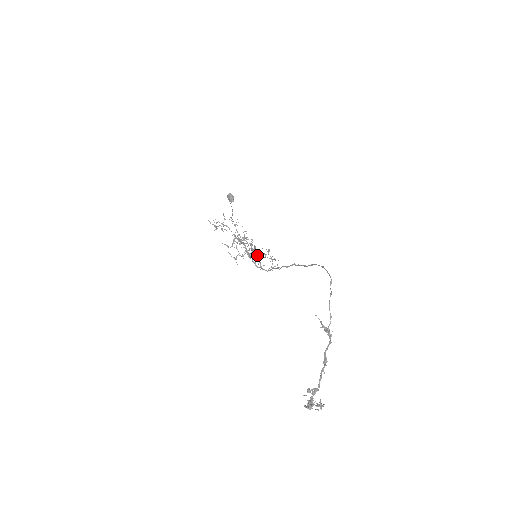
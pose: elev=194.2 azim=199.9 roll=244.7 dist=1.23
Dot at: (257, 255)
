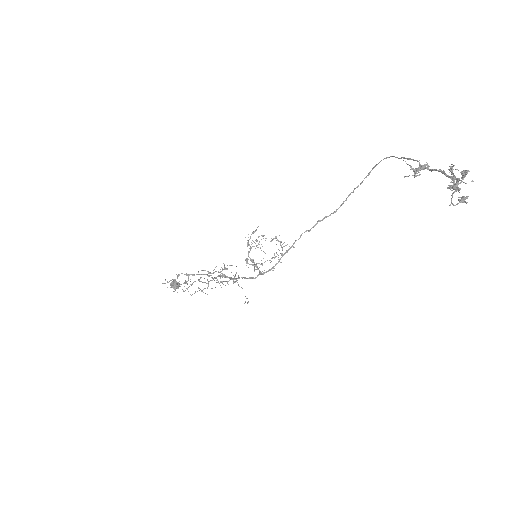
Dot at: (254, 262)
